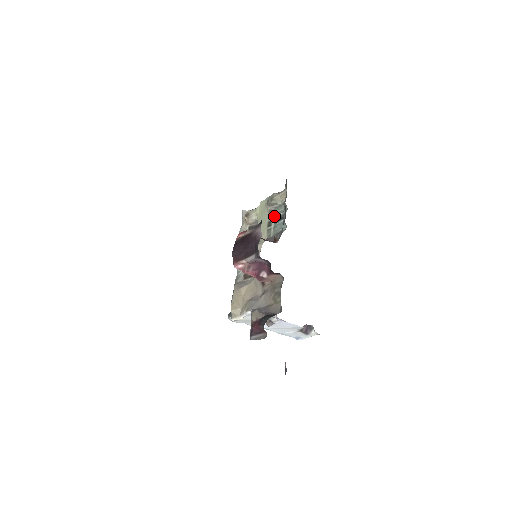
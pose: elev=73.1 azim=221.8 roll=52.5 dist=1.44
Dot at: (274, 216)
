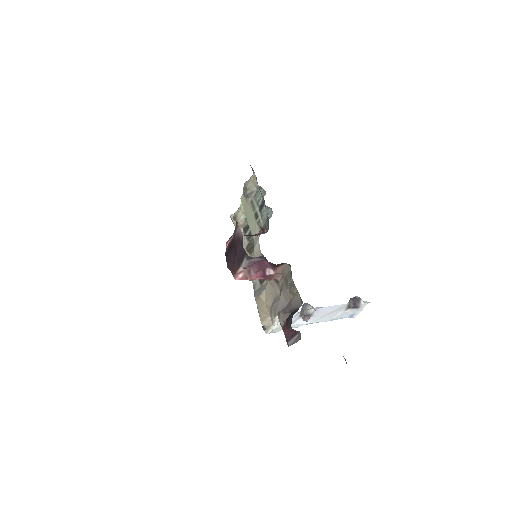
Dot at: (257, 205)
